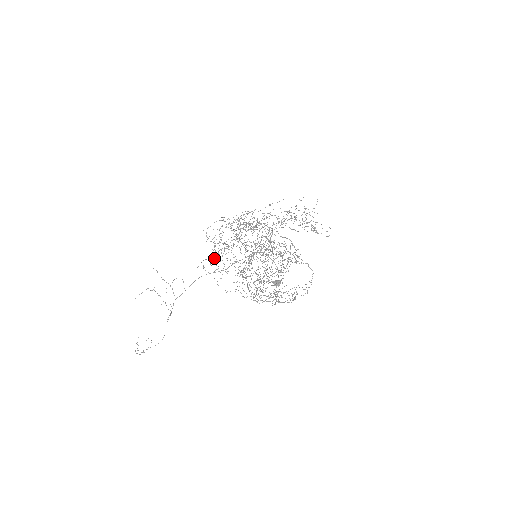
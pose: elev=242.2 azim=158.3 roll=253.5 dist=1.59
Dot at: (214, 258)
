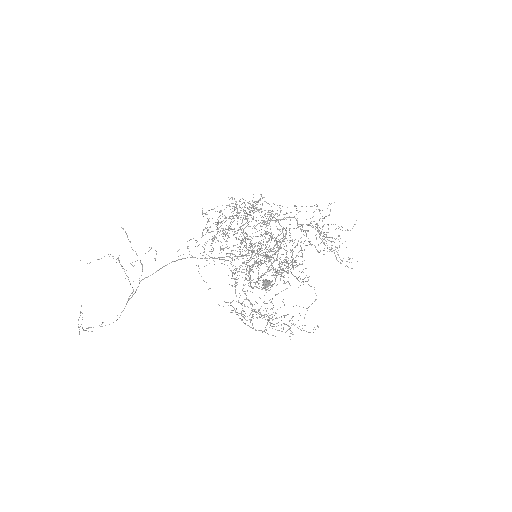
Dot at: (202, 235)
